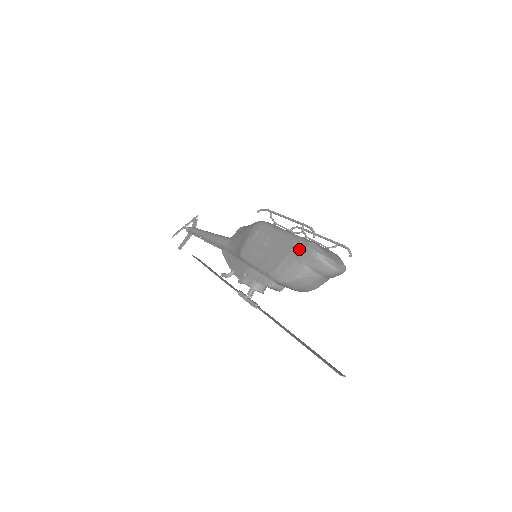
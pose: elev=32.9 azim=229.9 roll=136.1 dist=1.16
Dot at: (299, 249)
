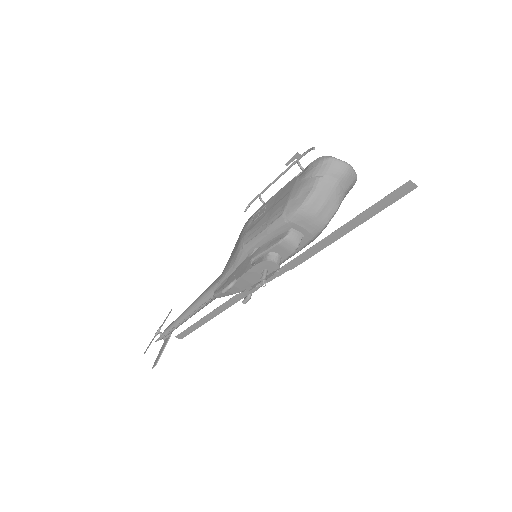
Dot at: (303, 172)
